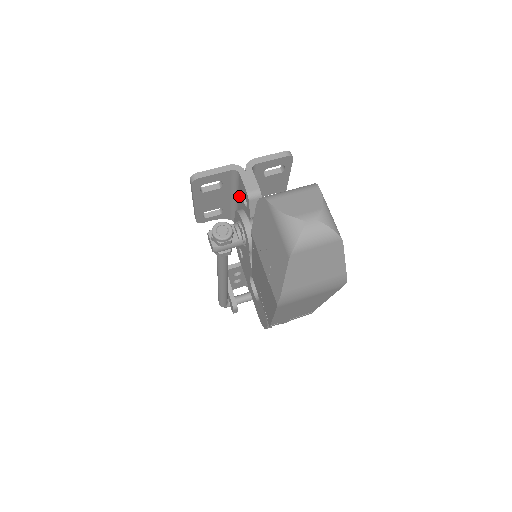
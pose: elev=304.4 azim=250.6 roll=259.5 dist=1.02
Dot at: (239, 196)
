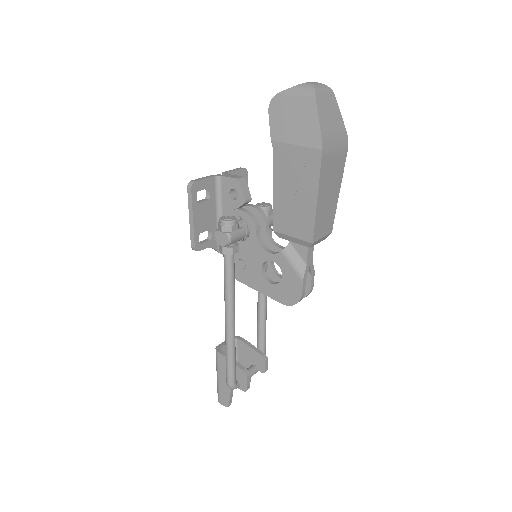
Dot at: (224, 205)
